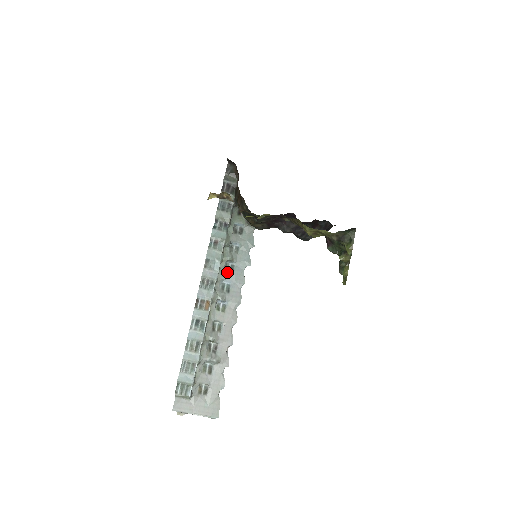
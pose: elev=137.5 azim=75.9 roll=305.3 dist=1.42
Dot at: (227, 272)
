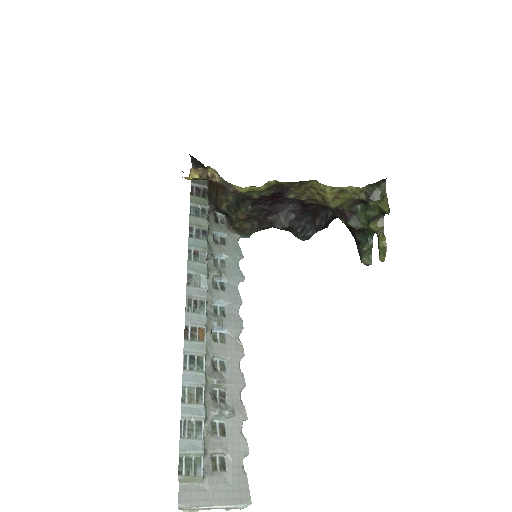
Dot at: (217, 291)
